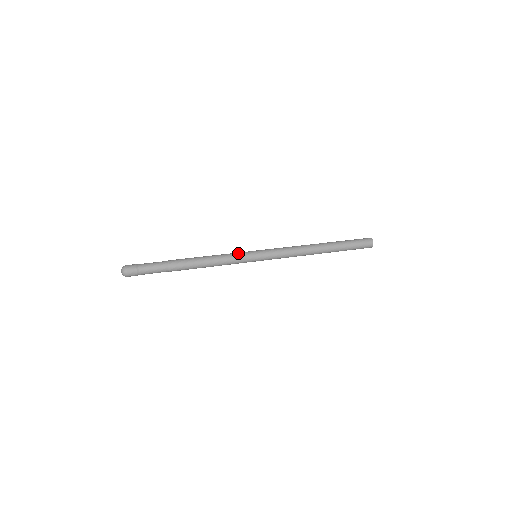
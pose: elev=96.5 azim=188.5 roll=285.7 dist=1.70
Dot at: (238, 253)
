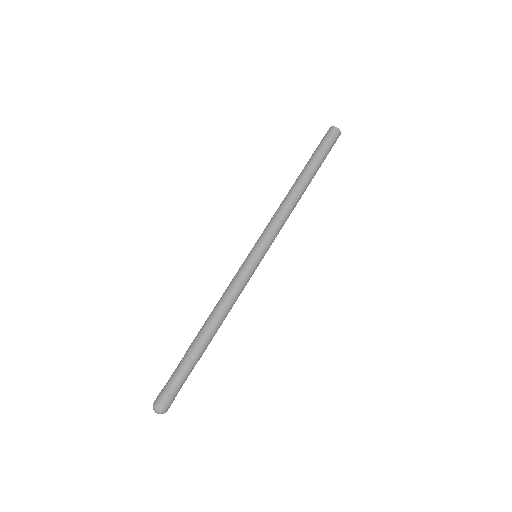
Dot at: (239, 272)
